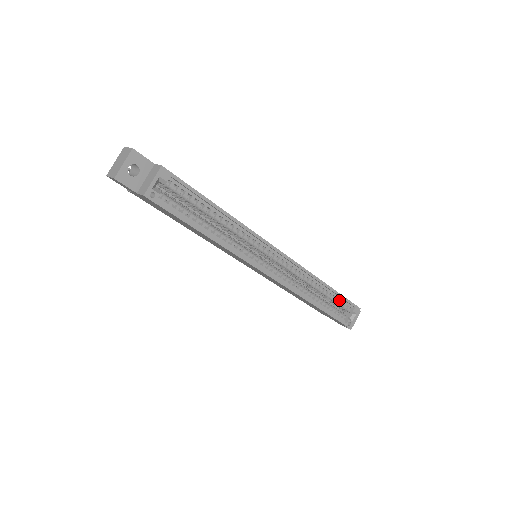
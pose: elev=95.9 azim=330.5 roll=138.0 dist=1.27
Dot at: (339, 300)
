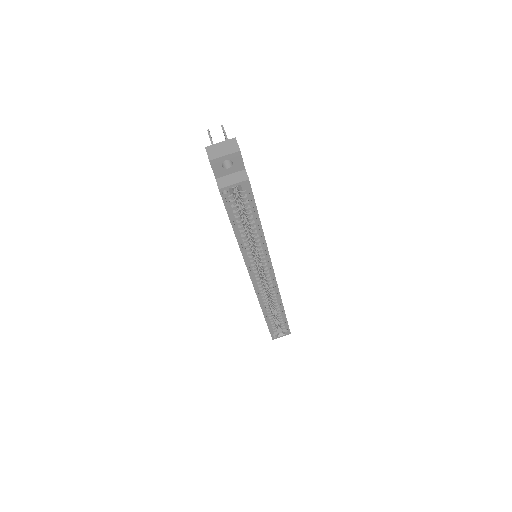
Dot at: (282, 320)
